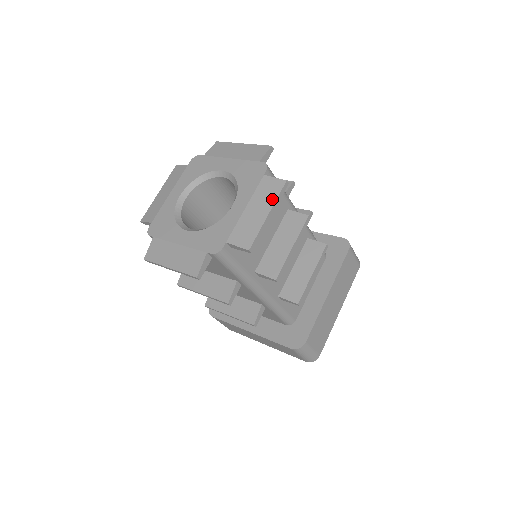
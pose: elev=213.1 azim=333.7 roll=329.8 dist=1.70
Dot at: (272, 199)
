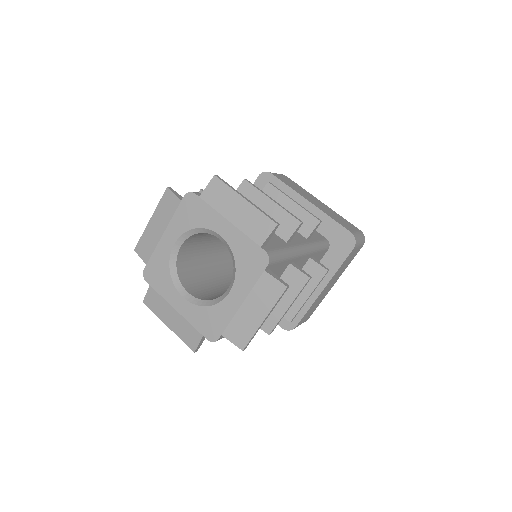
Dot at: (270, 304)
